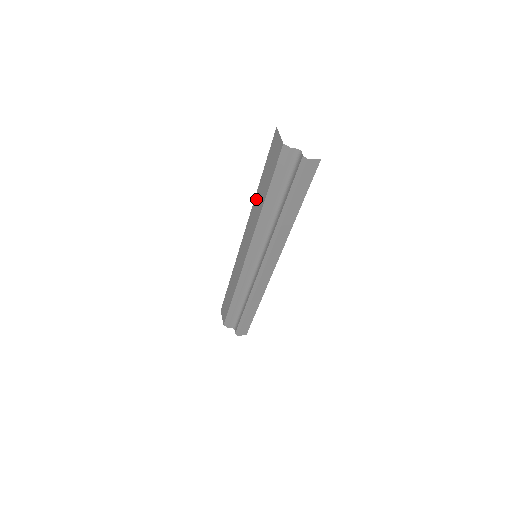
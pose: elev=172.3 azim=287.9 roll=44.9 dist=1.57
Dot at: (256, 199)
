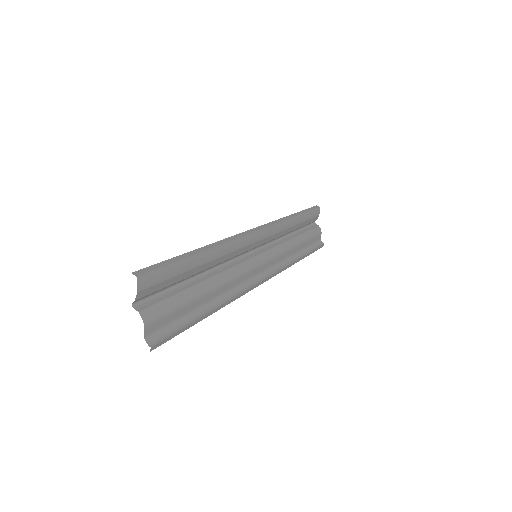
Dot at: occluded
